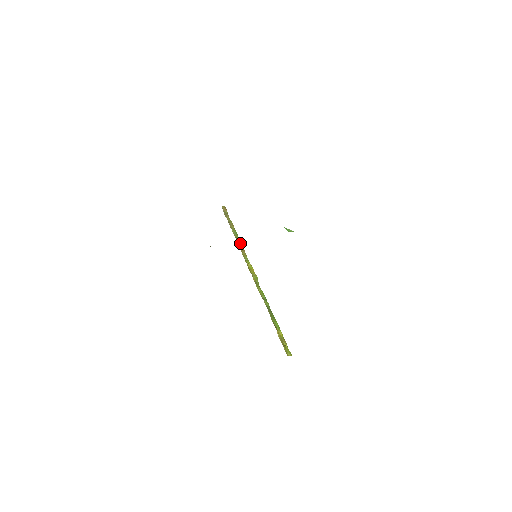
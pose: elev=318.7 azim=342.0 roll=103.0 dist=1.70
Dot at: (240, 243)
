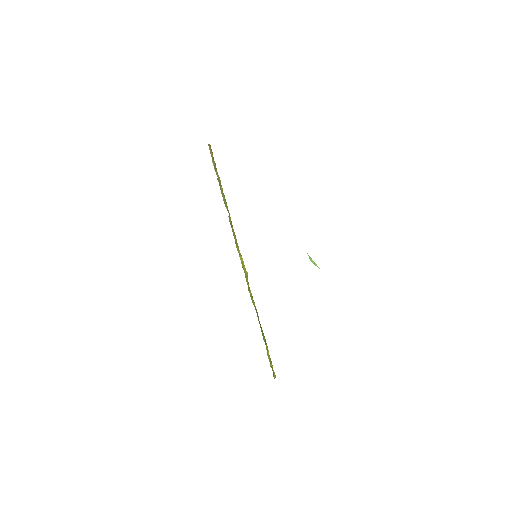
Dot at: (230, 218)
